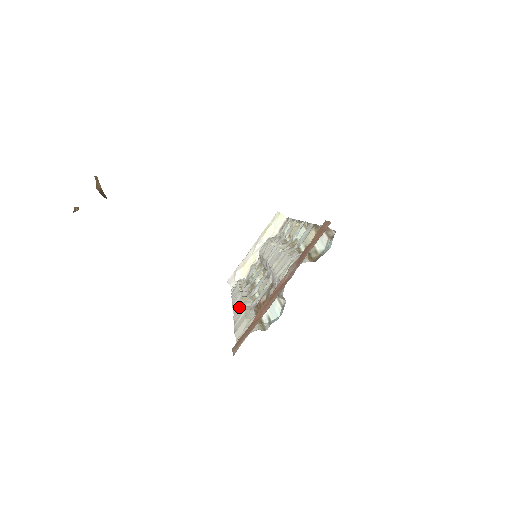
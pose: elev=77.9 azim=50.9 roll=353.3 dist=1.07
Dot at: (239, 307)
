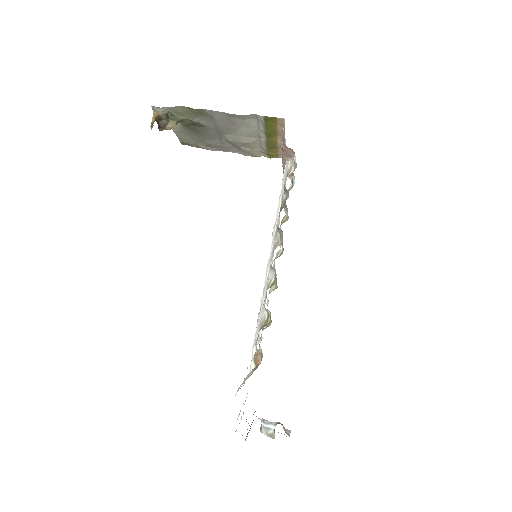
Dot at: occluded
